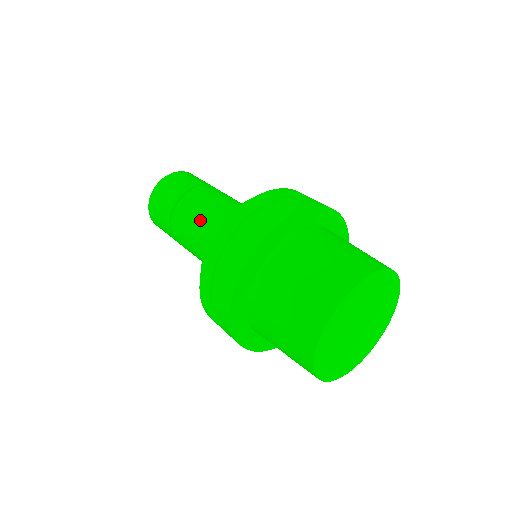
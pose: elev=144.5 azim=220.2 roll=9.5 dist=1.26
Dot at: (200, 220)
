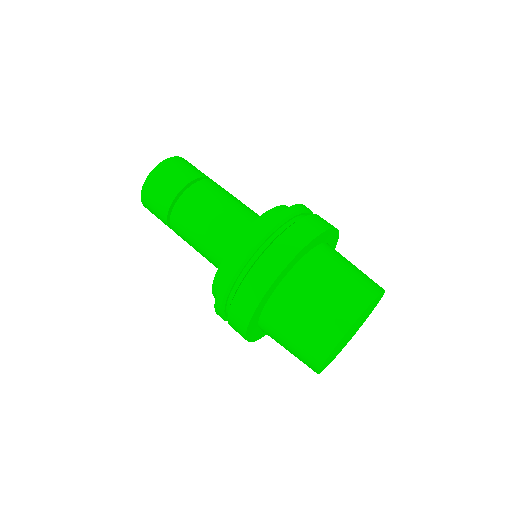
Dot at: (211, 215)
